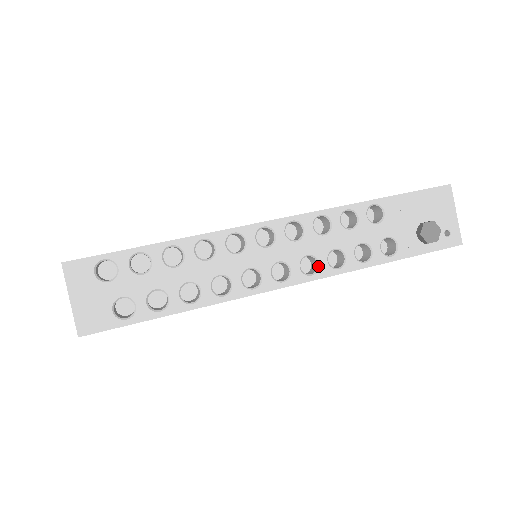
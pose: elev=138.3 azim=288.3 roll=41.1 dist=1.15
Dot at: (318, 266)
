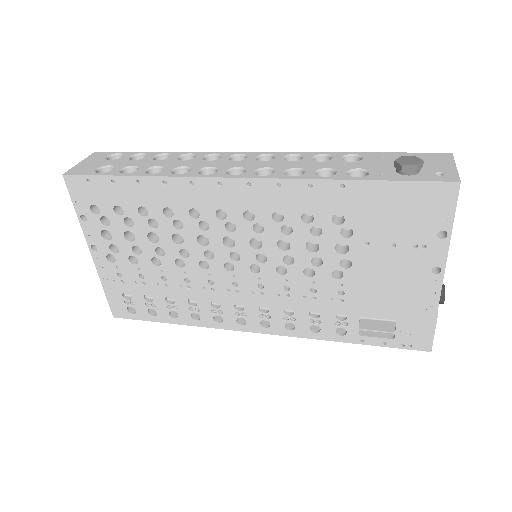
Dot at: (273, 173)
